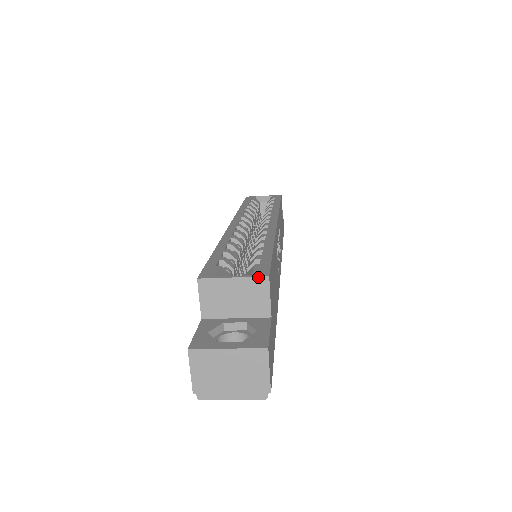
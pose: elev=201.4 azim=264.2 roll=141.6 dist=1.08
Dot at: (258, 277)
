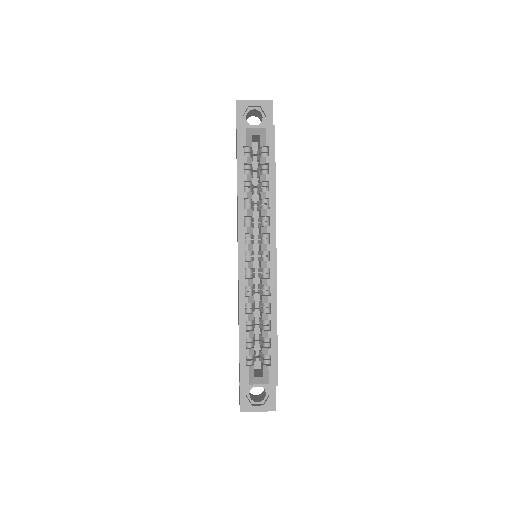
Dot at: (272, 386)
